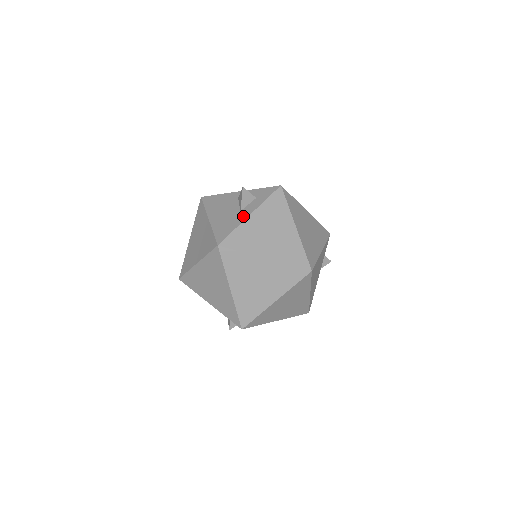
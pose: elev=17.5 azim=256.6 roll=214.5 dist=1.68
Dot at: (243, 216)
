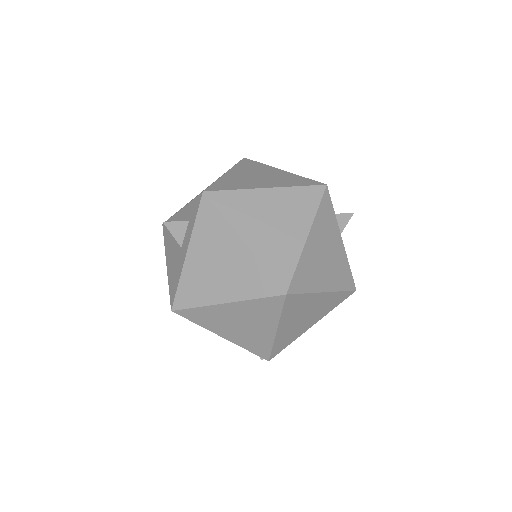
Dot at: (182, 258)
